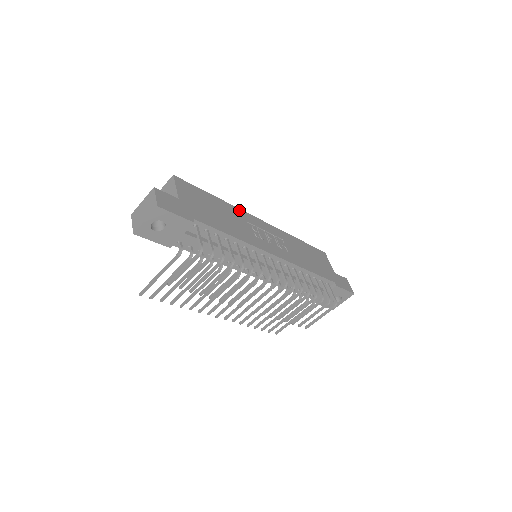
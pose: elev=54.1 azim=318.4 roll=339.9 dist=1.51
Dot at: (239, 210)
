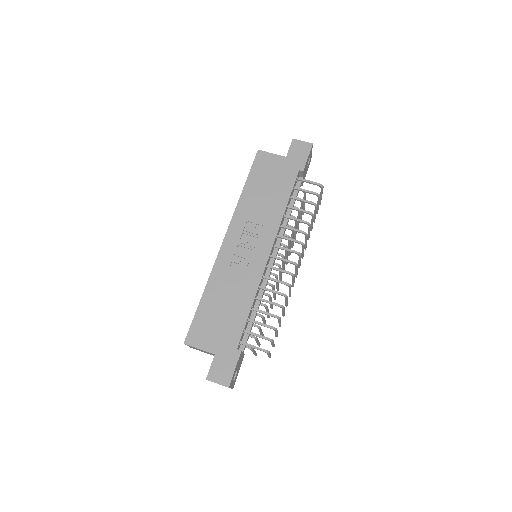
Dot at: (215, 269)
